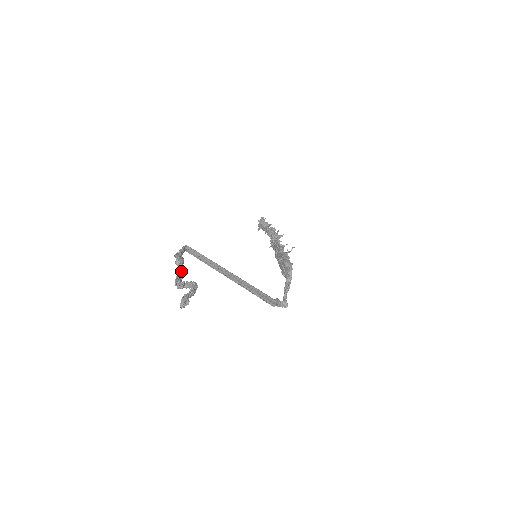
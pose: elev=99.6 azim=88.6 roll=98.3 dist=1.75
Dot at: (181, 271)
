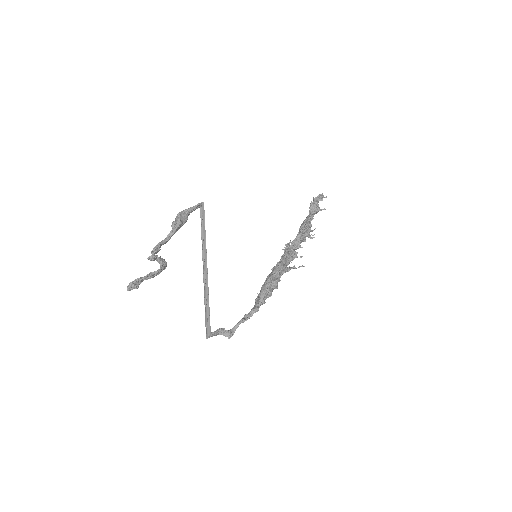
Dot at: (170, 237)
